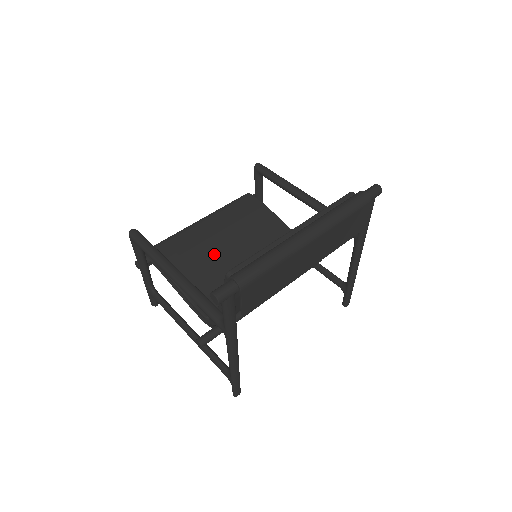
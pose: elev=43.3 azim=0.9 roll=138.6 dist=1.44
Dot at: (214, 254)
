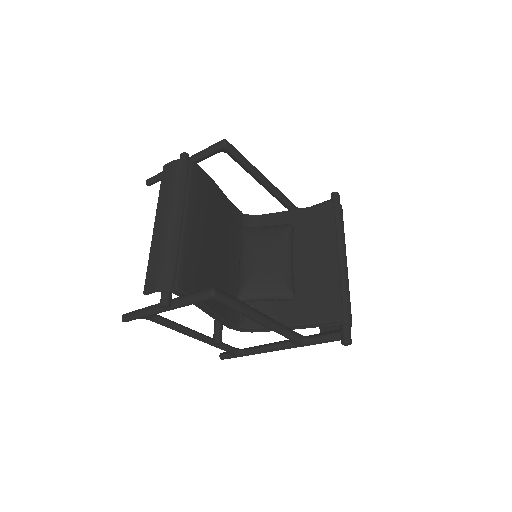
Dot at: (214, 259)
